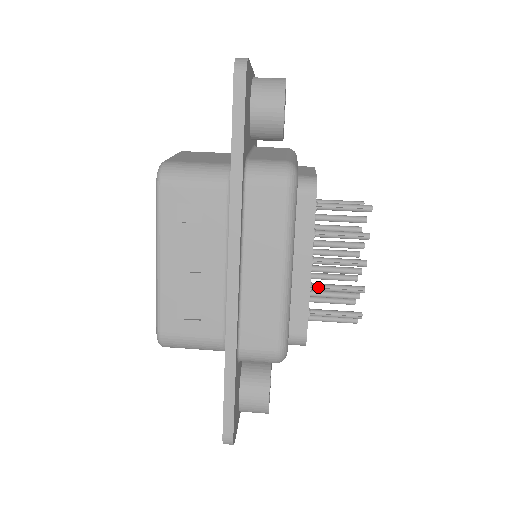
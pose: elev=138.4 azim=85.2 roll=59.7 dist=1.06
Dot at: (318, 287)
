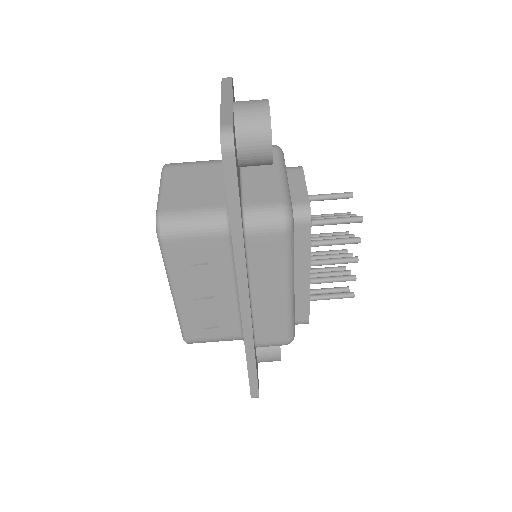
Dot at: (316, 282)
